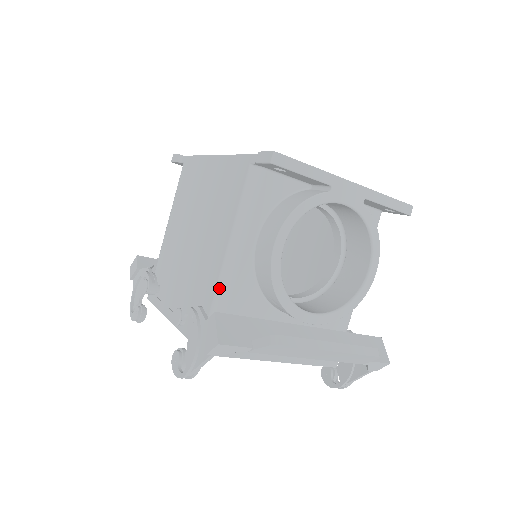
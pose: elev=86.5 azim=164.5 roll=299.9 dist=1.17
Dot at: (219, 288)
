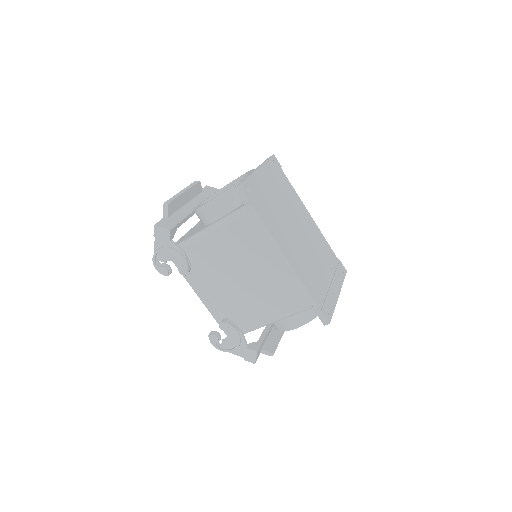
Dot at: (256, 328)
